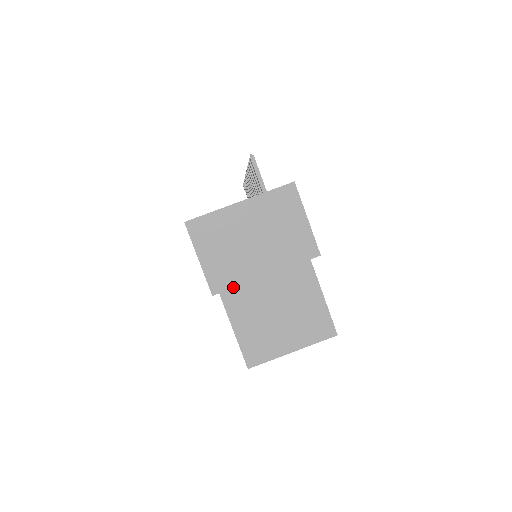
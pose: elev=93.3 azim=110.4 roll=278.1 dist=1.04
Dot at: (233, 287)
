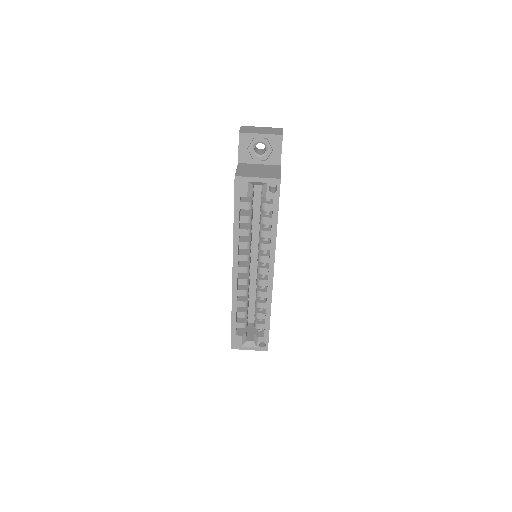
Dot at: (247, 133)
